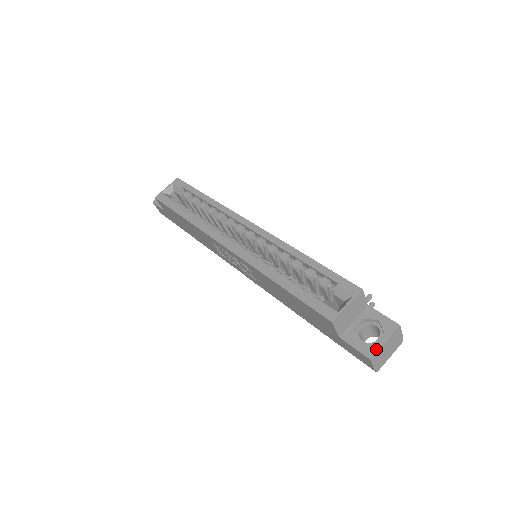
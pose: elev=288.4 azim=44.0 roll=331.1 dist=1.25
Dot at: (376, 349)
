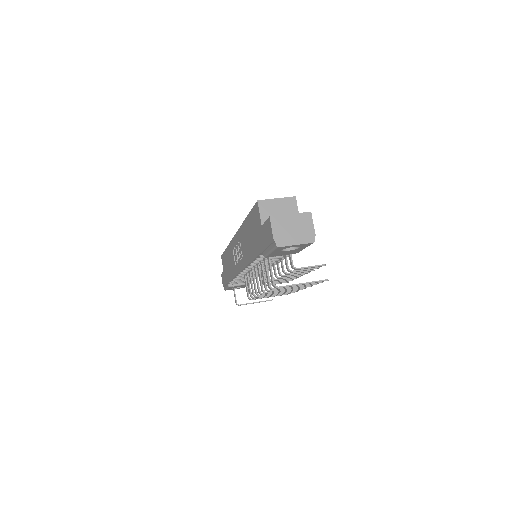
Dot at: (280, 215)
